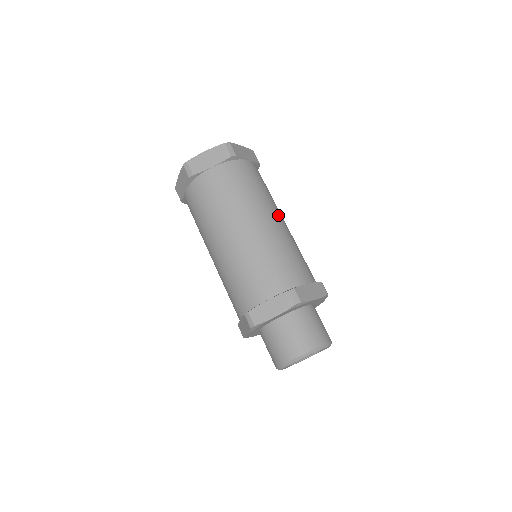
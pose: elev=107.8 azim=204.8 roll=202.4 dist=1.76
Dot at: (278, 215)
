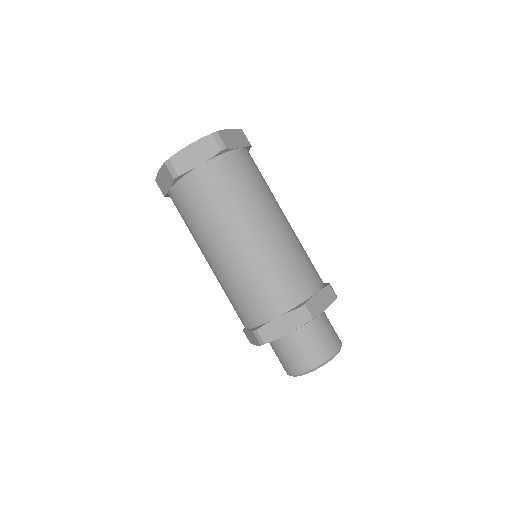
Dot at: (279, 213)
